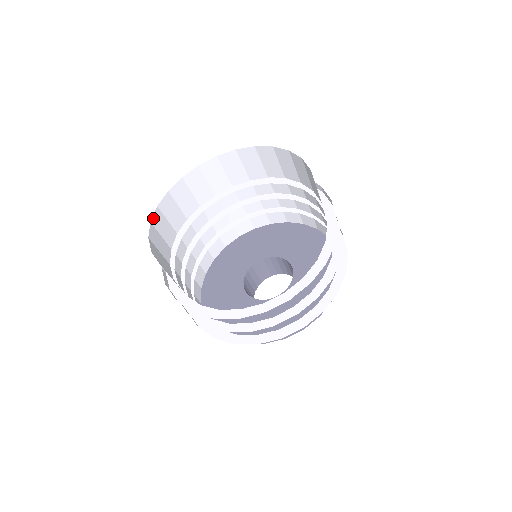
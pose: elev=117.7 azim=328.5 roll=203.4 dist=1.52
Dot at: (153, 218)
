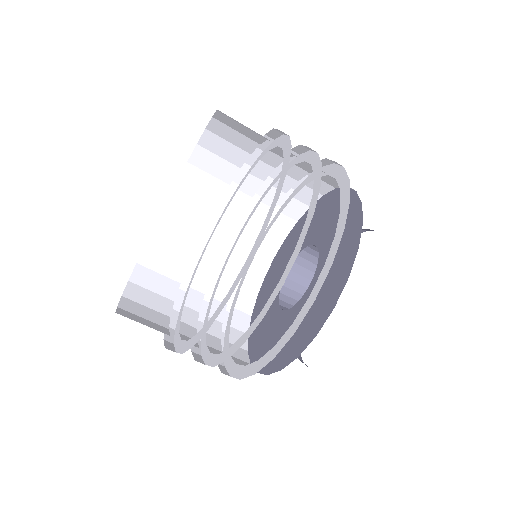
Dot at: (118, 312)
